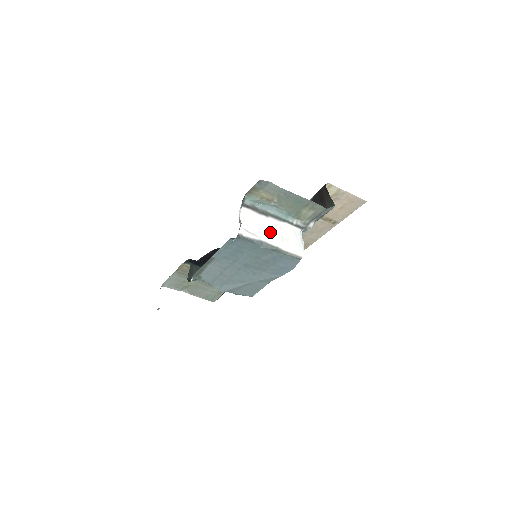
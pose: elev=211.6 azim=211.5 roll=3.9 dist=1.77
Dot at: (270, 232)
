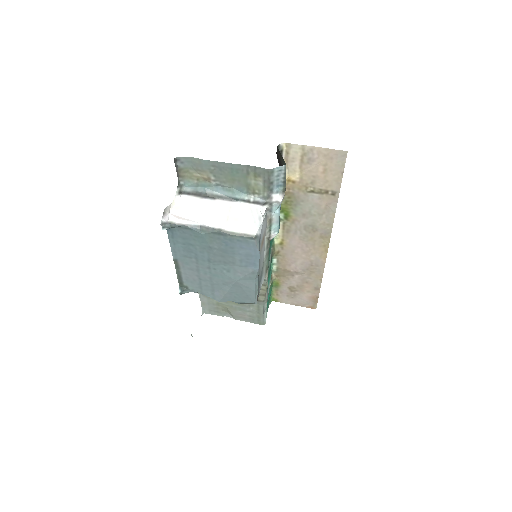
Dot at: (212, 214)
